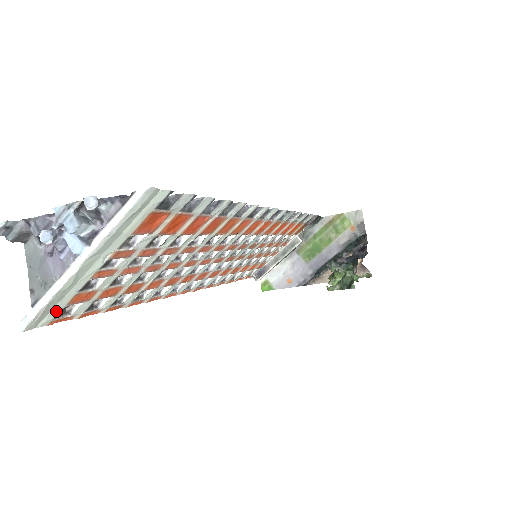
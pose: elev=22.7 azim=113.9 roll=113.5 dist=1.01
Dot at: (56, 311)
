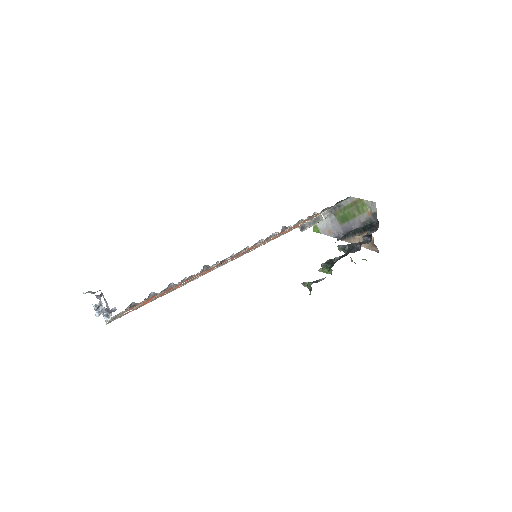
Dot at: (117, 318)
